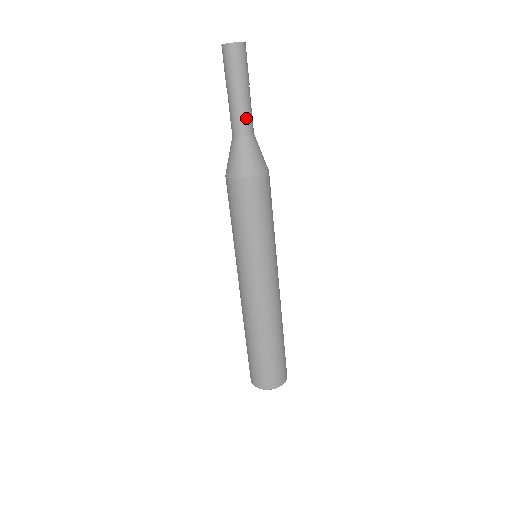
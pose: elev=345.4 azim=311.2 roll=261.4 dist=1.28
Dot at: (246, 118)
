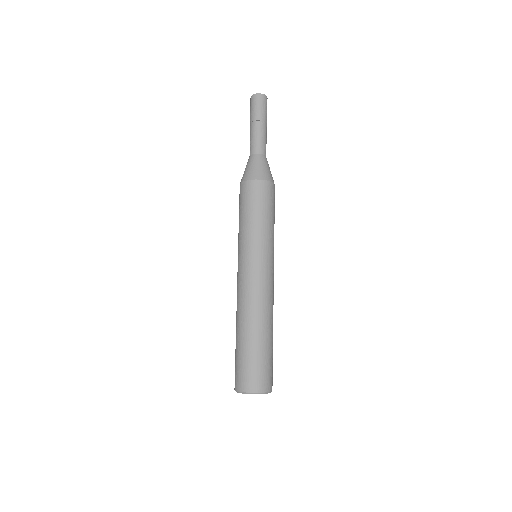
Dot at: occluded
